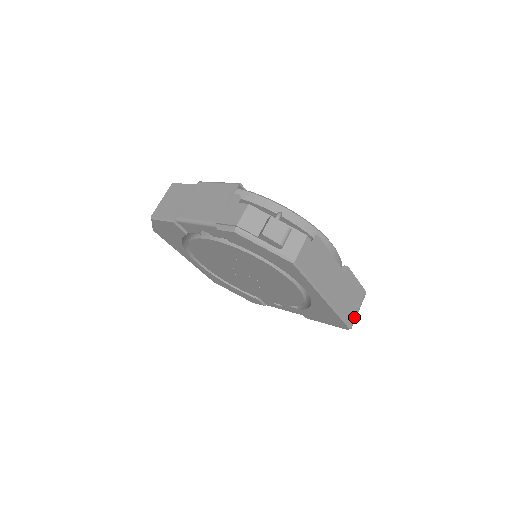
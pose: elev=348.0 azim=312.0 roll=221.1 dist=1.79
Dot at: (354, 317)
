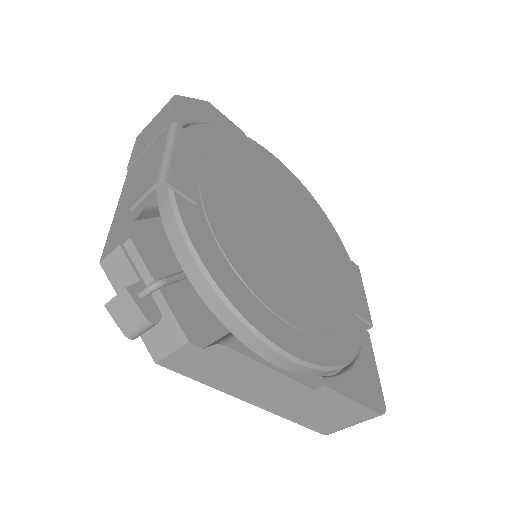
Dot at: (335, 429)
